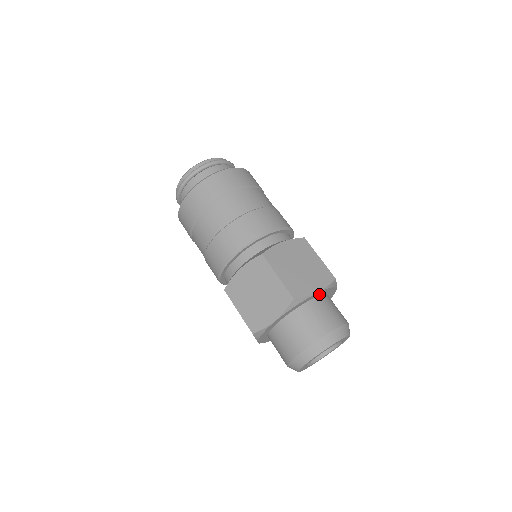
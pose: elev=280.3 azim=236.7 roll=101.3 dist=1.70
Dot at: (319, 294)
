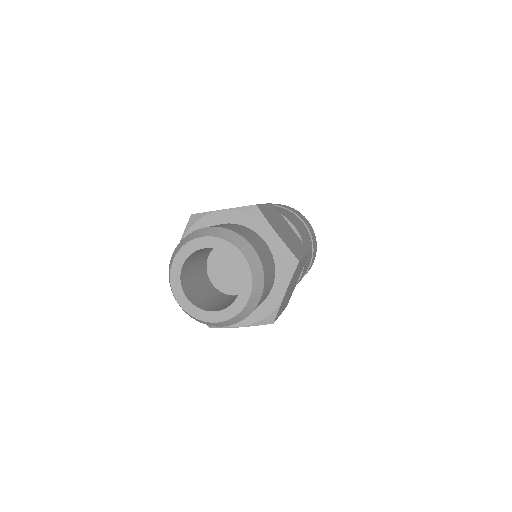
Dot at: (273, 247)
